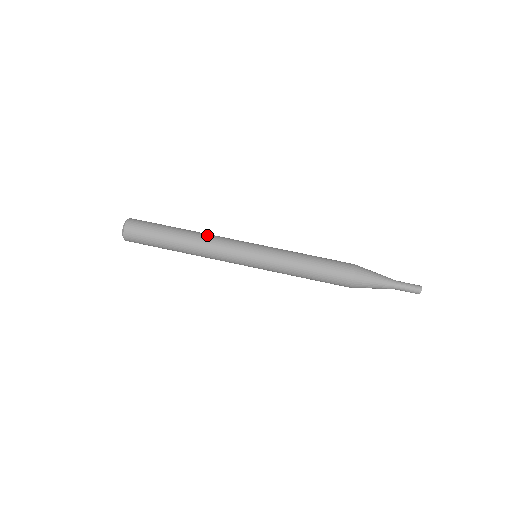
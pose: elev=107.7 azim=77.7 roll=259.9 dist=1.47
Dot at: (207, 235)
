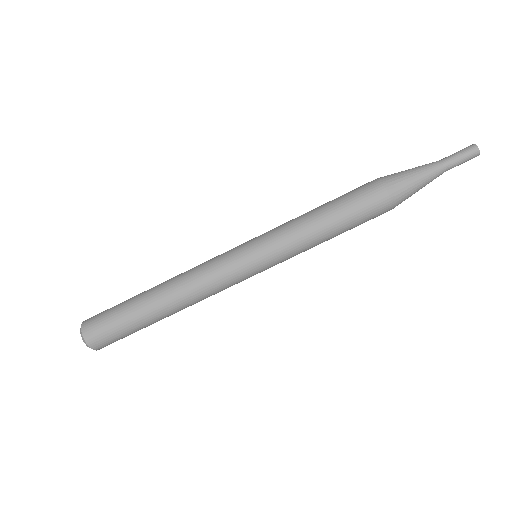
Dot at: (182, 277)
